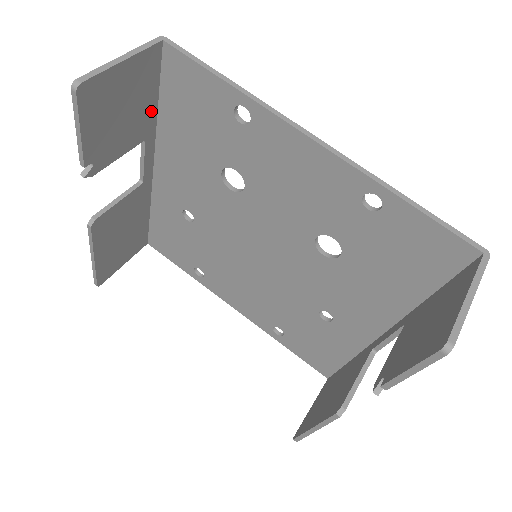
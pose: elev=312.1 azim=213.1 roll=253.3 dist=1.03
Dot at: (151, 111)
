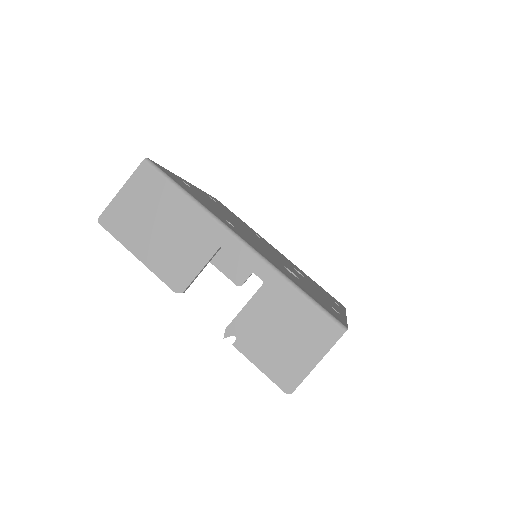
Dot at: (291, 296)
